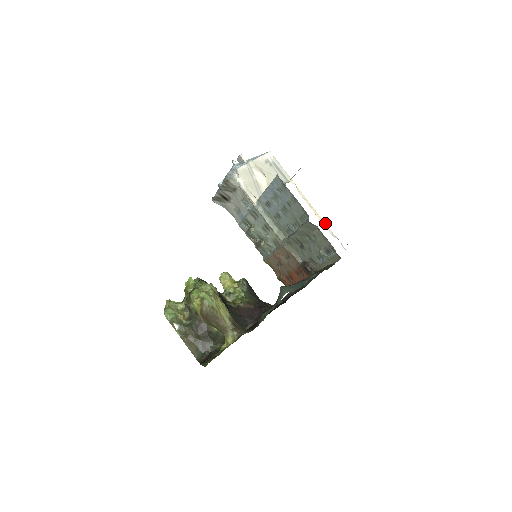
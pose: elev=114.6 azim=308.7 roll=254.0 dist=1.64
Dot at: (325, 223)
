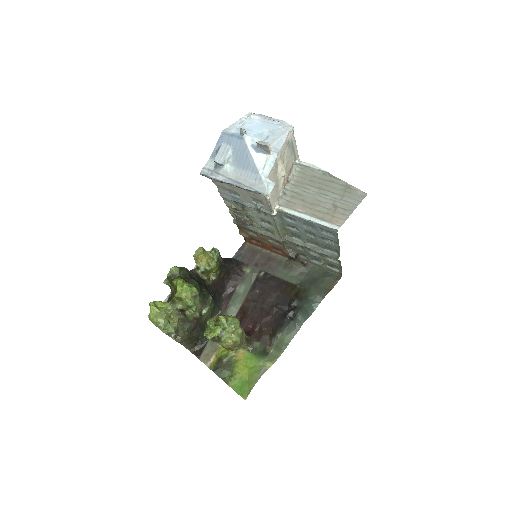
Dot at: occluded
